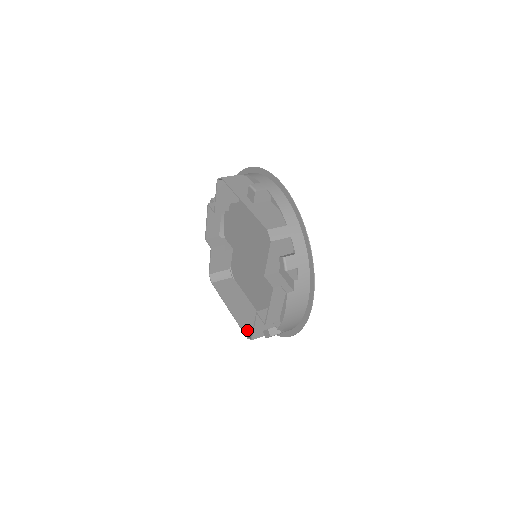
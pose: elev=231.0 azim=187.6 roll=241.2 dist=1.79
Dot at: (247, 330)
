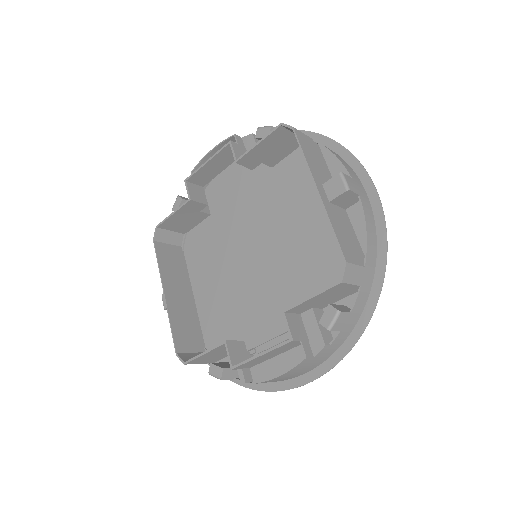
Dot at: (180, 342)
